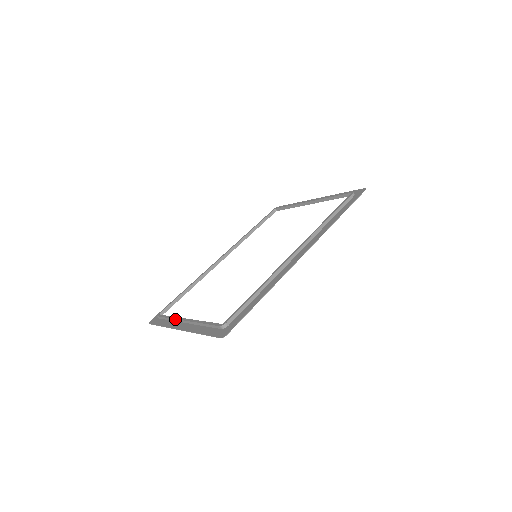
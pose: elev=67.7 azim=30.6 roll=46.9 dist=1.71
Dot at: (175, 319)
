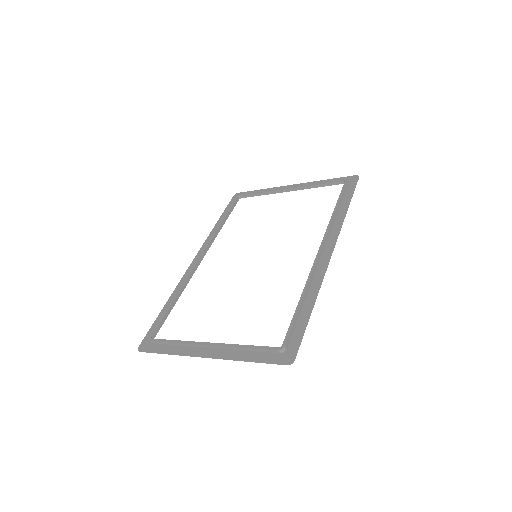
Dot at: (188, 344)
